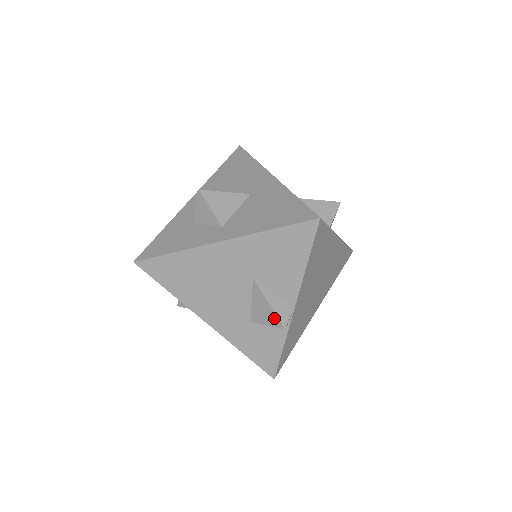
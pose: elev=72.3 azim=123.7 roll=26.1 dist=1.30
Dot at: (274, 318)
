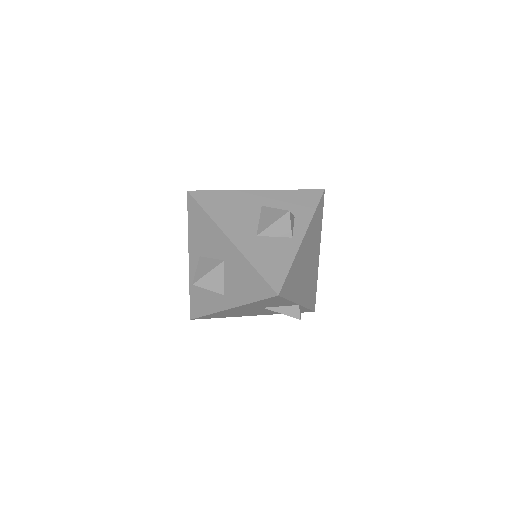
Dot at: occluded
